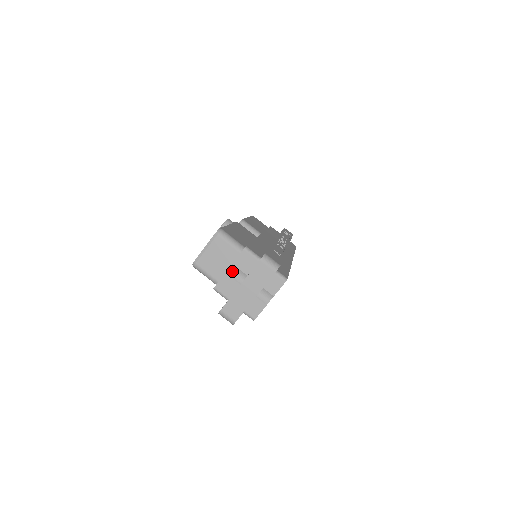
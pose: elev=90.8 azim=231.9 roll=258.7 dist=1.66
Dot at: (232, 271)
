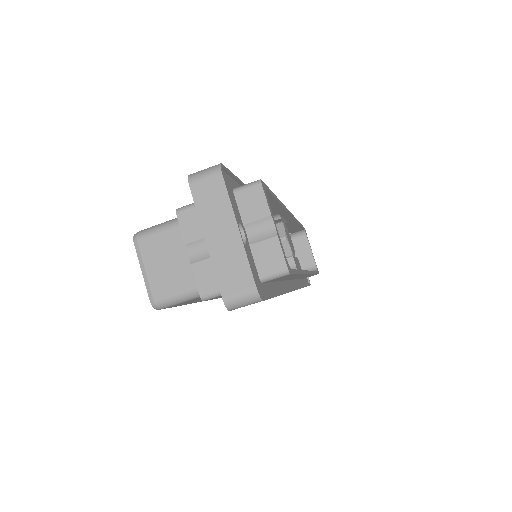
Dot at: (195, 253)
